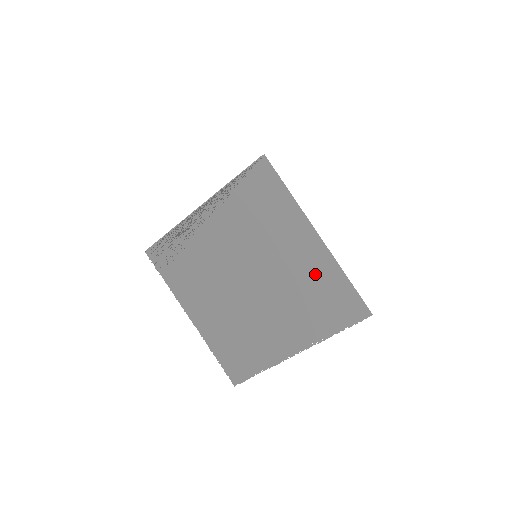
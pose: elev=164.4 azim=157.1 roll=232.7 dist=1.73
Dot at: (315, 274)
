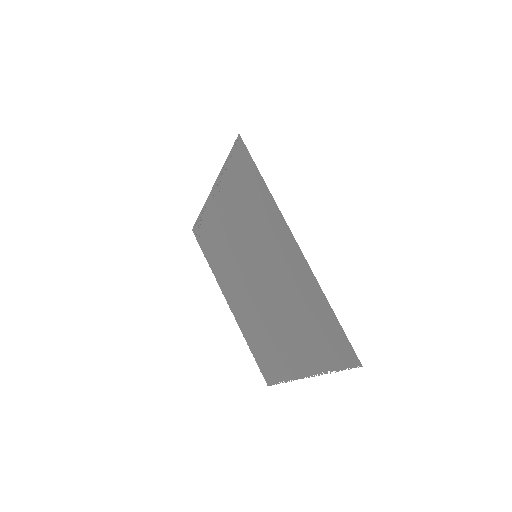
Dot at: (303, 293)
